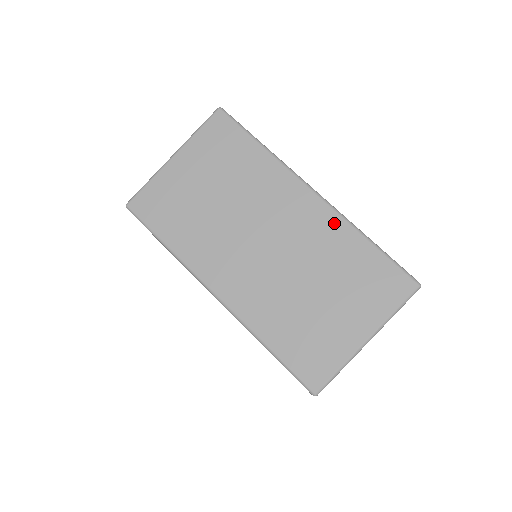
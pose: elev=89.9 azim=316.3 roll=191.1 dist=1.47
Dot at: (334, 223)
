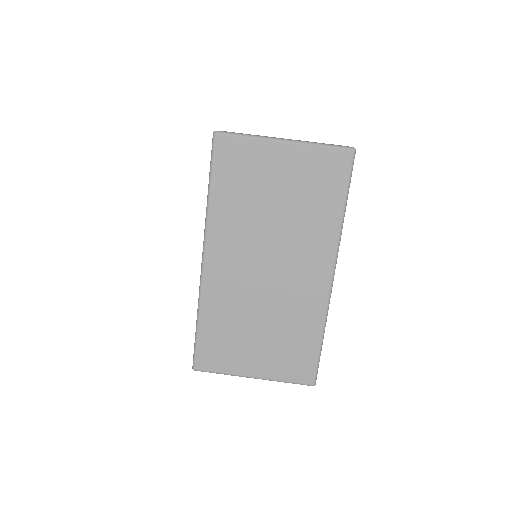
Dot at: (318, 307)
